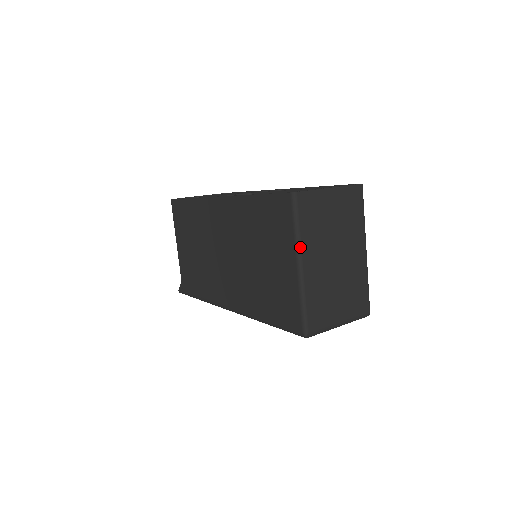
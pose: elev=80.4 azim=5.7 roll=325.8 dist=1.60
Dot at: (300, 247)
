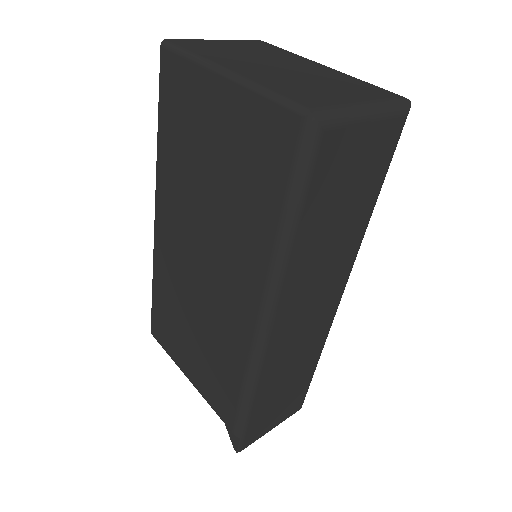
Dot at: (209, 61)
